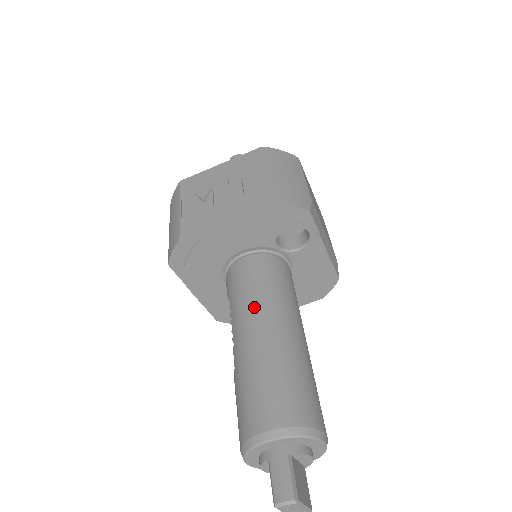
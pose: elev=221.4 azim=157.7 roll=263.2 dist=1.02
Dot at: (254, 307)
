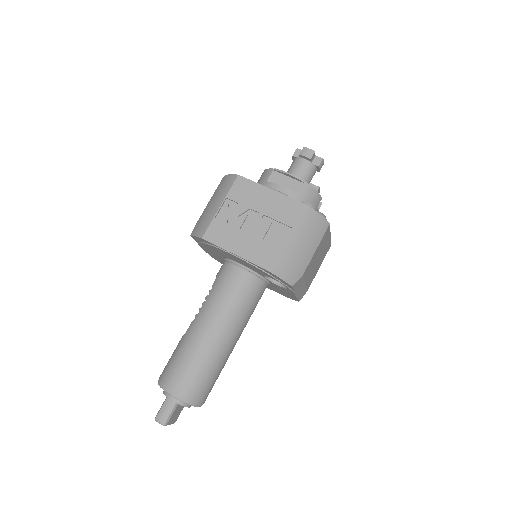
Dot at: (218, 312)
